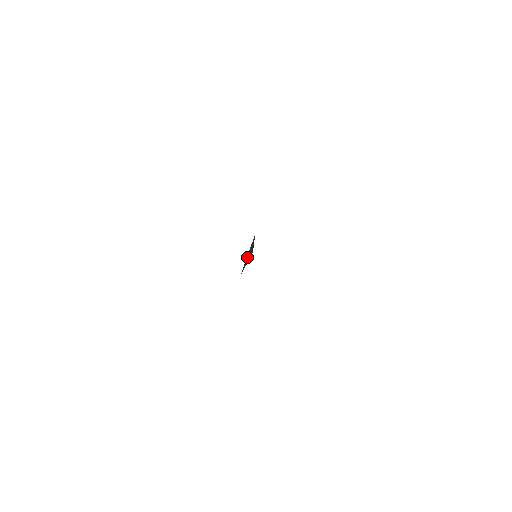
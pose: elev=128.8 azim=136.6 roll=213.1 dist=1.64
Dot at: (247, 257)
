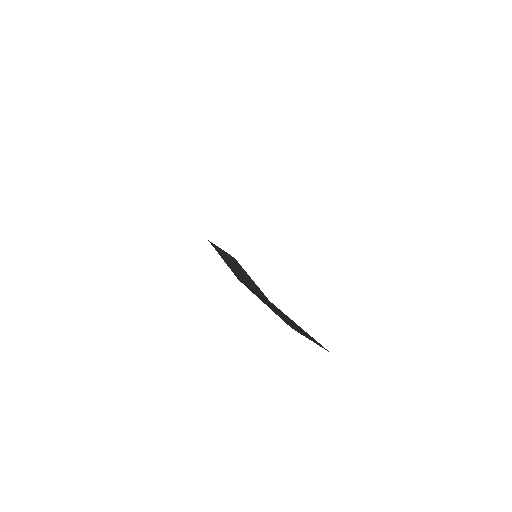
Dot at: occluded
